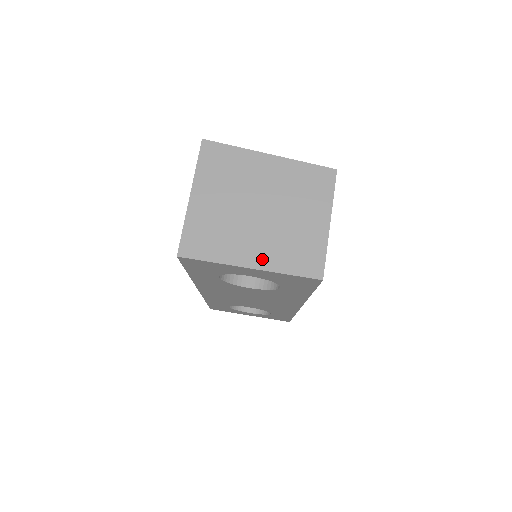
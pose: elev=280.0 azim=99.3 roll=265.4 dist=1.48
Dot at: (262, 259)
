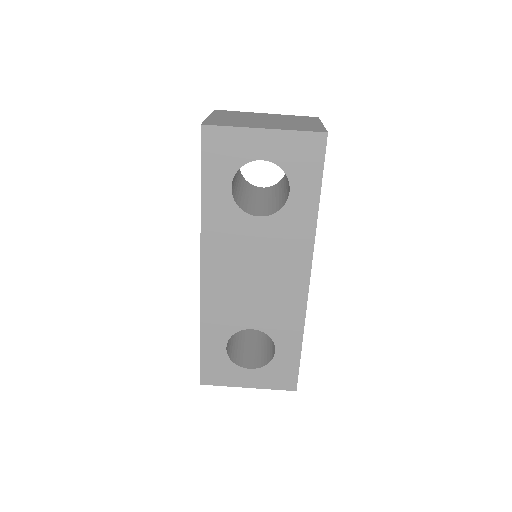
Dot at: (274, 127)
